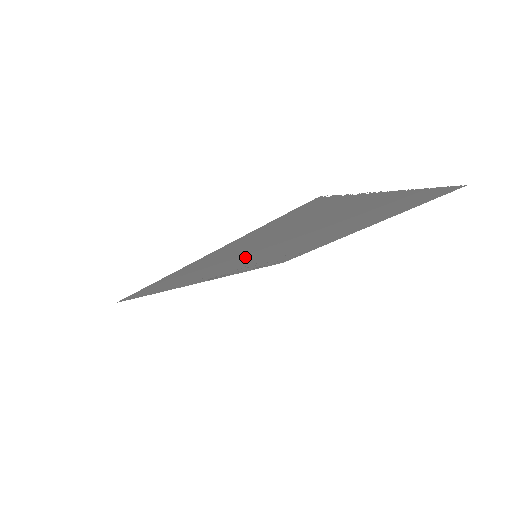
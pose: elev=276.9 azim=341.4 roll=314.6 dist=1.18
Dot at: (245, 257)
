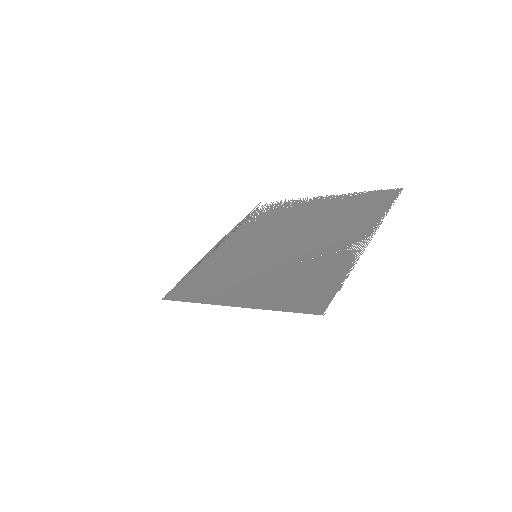
Dot at: (251, 265)
